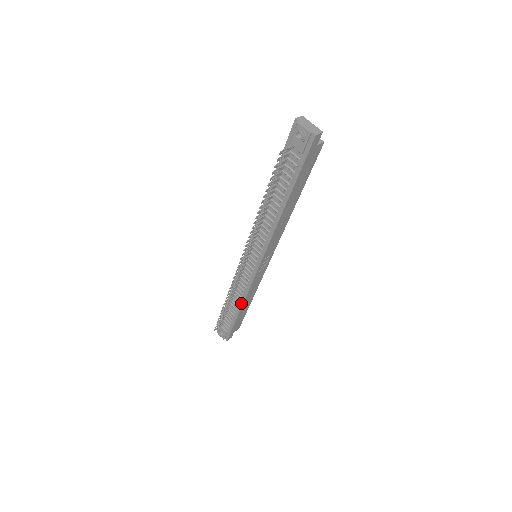
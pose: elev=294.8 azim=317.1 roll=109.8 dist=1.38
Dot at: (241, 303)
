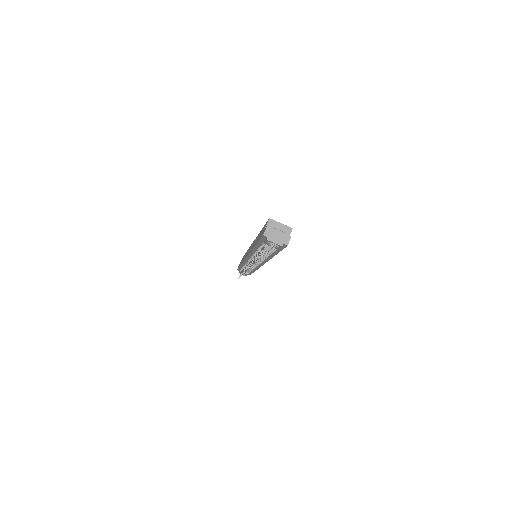
Dot at: occluded
